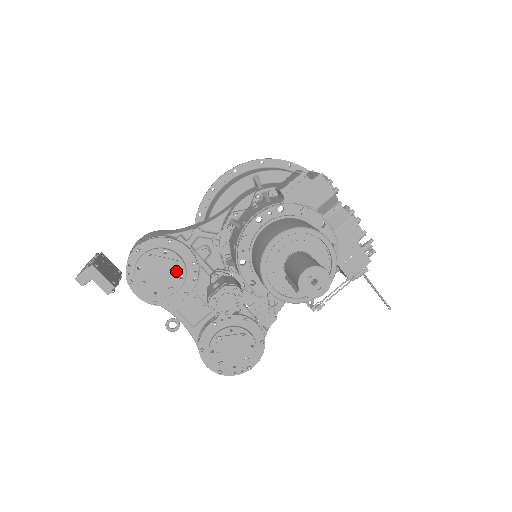
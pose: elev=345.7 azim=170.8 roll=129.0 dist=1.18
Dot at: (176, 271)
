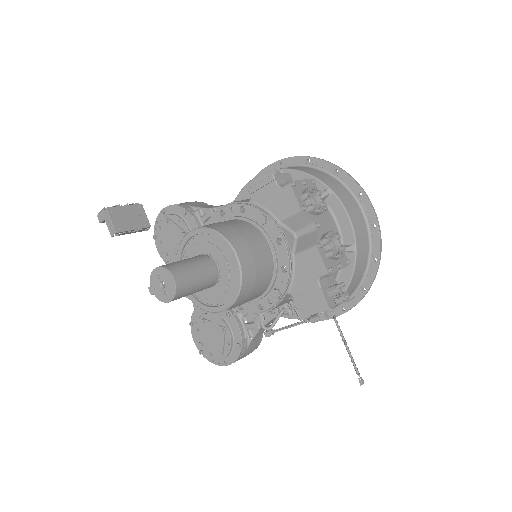
Dot at: occluded
